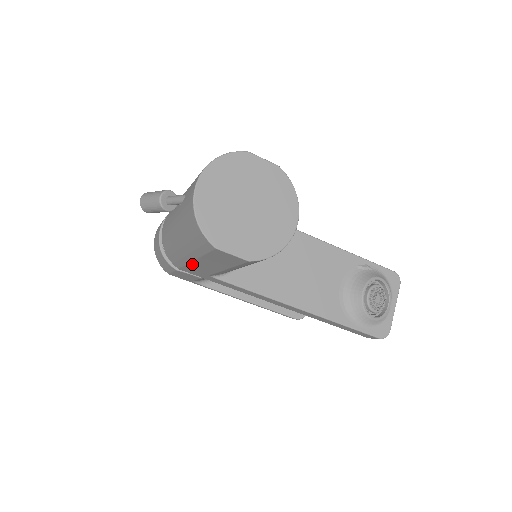
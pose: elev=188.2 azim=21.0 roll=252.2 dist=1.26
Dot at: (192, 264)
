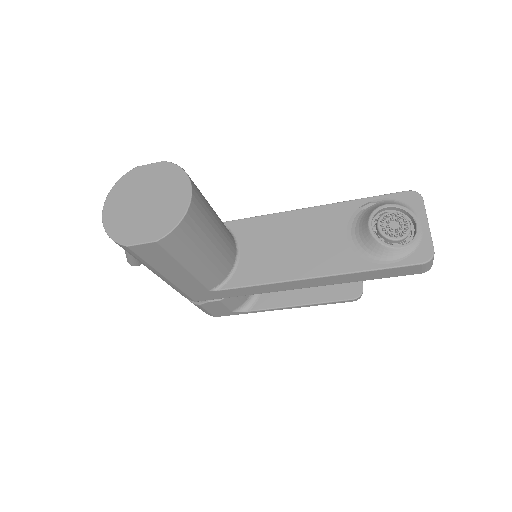
Dot at: (177, 285)
